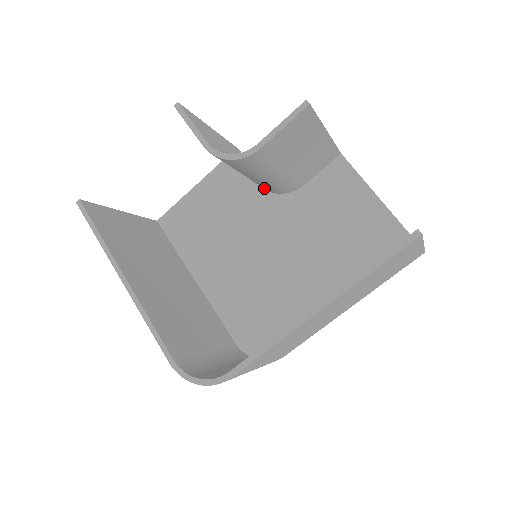
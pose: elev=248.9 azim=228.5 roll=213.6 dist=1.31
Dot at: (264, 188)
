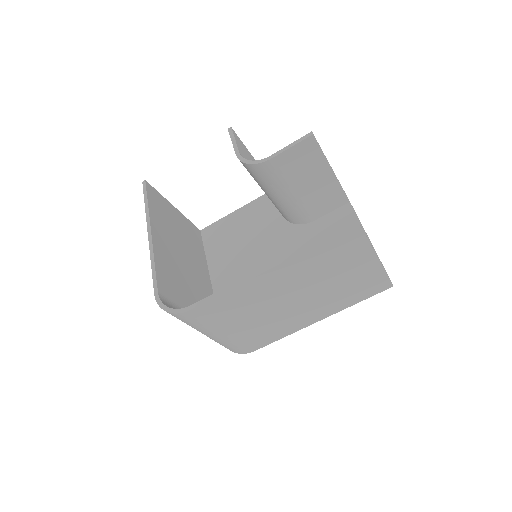
Dot at: (284, 216)
